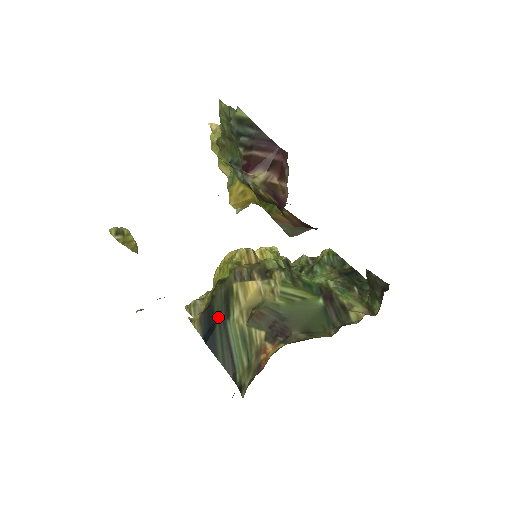
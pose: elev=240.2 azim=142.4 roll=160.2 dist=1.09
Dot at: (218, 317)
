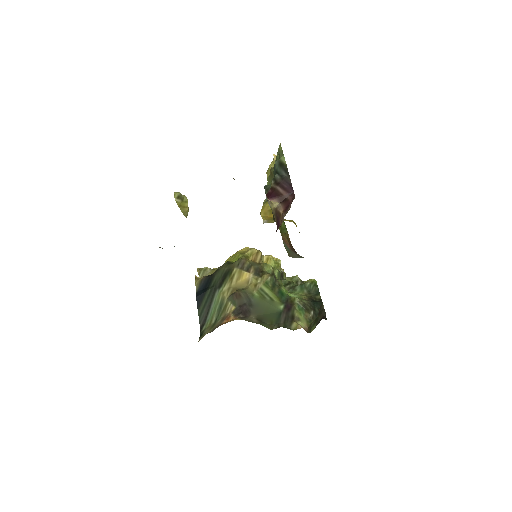
Dot at: (213, 284)
